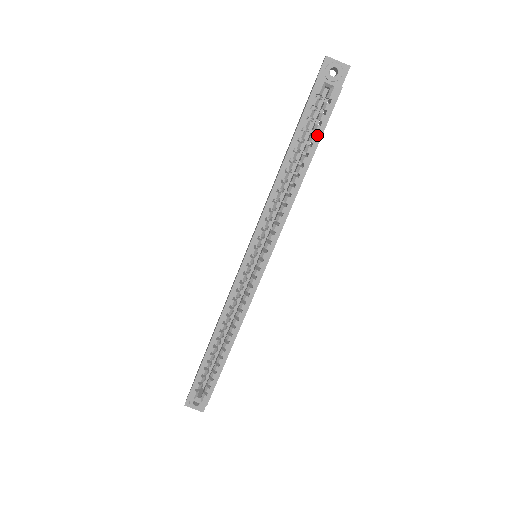
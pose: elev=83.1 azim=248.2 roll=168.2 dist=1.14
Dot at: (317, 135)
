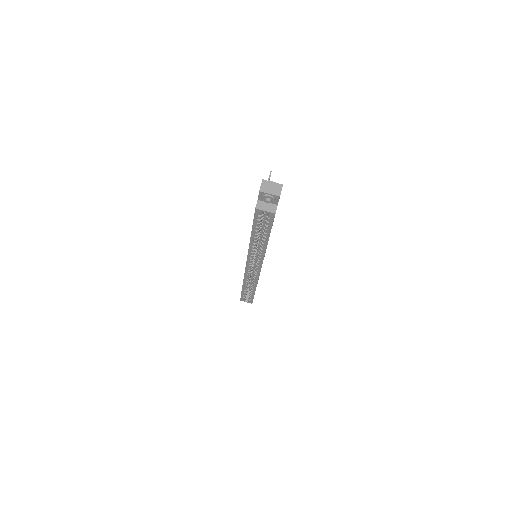
Dot at: (267, 230)
